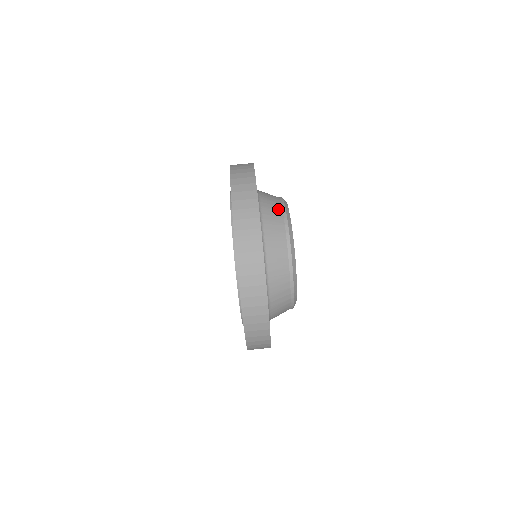
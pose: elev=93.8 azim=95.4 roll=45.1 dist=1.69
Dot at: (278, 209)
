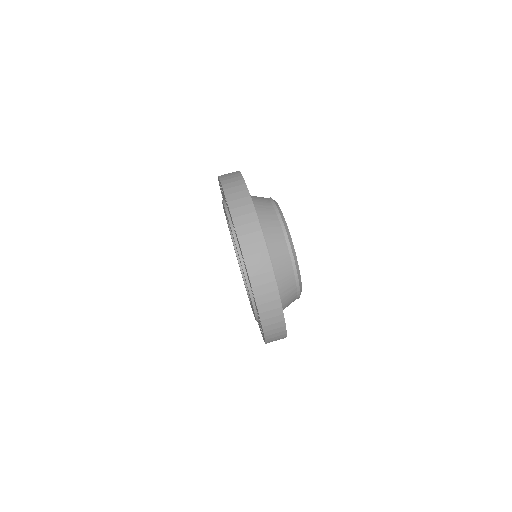
Dot at: occluded
